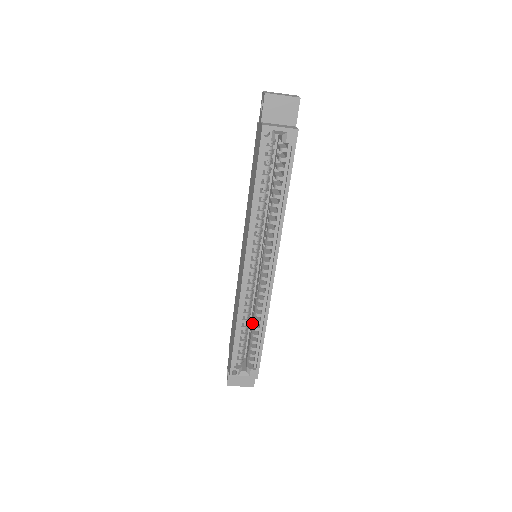
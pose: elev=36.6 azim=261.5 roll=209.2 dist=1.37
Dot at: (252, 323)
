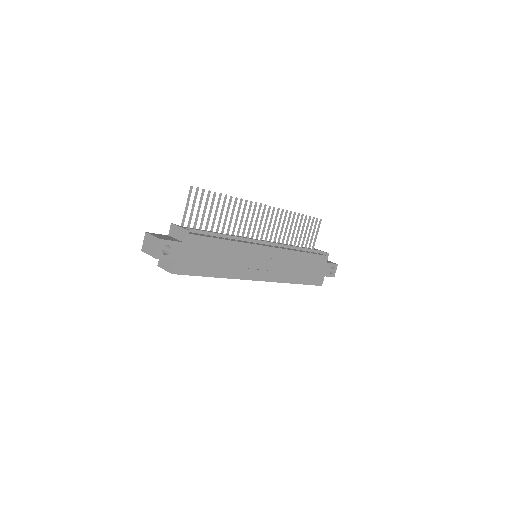
Dot at: occluded
